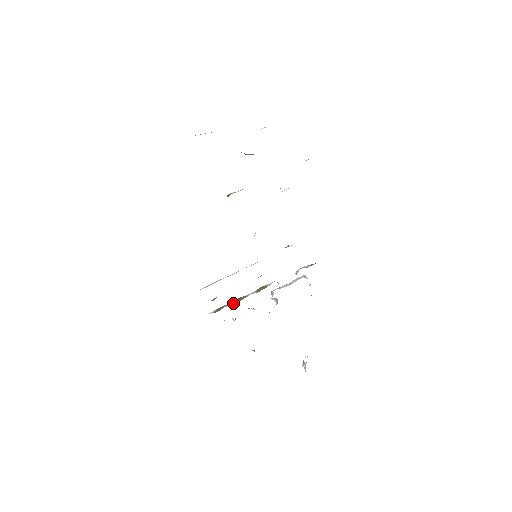
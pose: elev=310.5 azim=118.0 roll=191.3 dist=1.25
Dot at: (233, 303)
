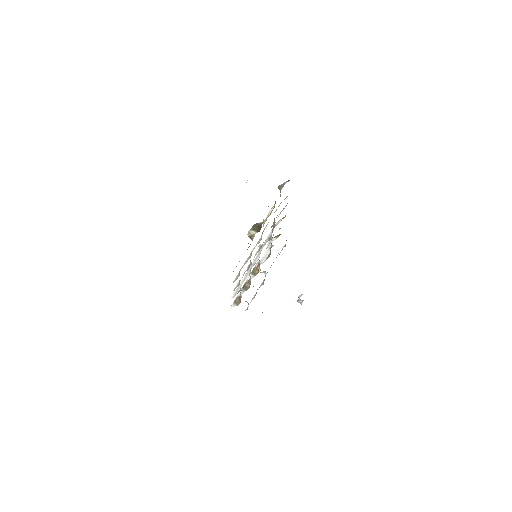
Dot at: occluded
